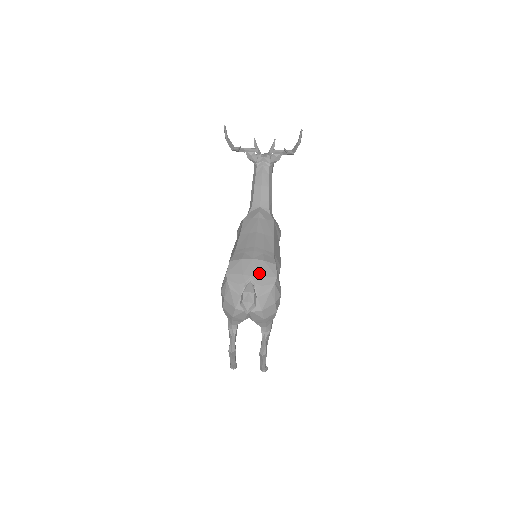
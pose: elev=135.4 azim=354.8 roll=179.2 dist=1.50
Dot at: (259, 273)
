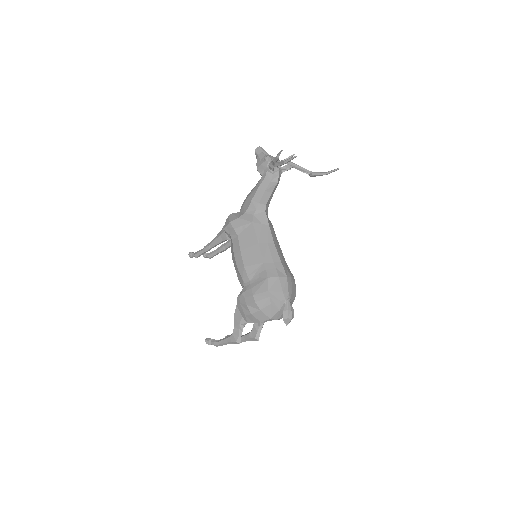
Dot at: (291, 289)
